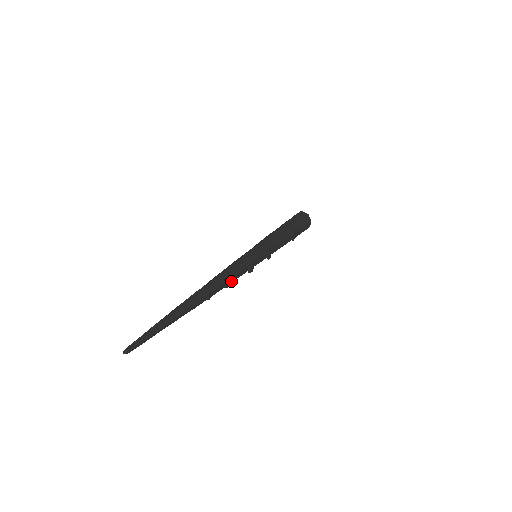
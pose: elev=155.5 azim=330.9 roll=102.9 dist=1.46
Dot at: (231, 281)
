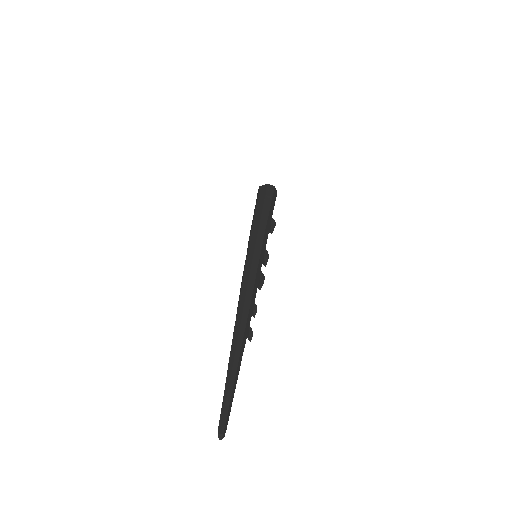
Dot at: occluded
